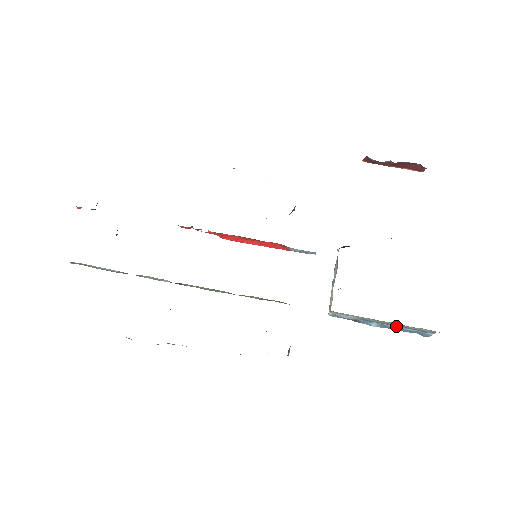
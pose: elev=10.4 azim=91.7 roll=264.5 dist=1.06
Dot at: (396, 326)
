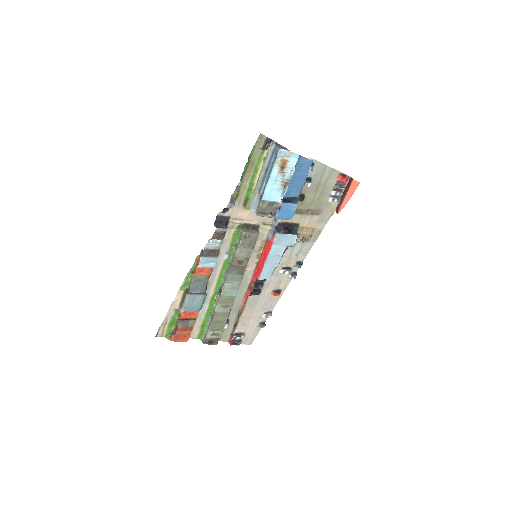
Dot at: (268, 171)
